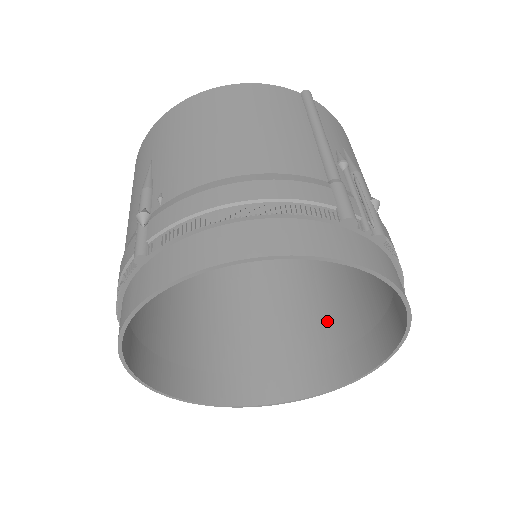
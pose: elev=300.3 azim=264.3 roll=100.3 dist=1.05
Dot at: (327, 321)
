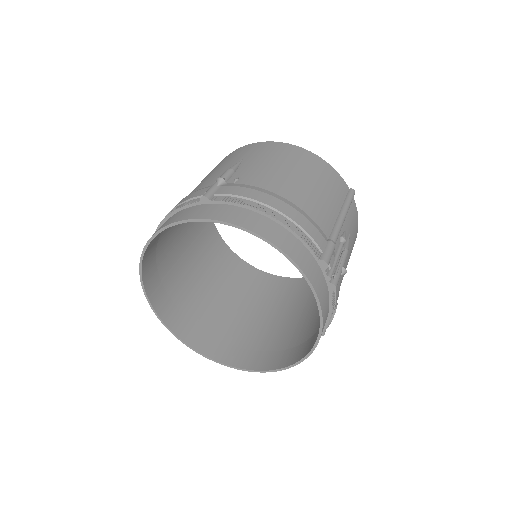
Dot at: (264, 331)
